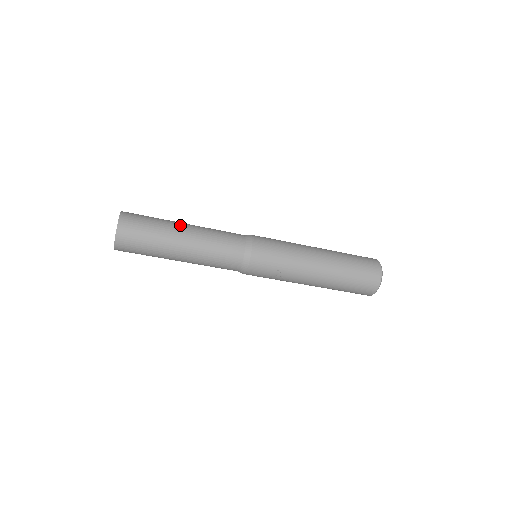
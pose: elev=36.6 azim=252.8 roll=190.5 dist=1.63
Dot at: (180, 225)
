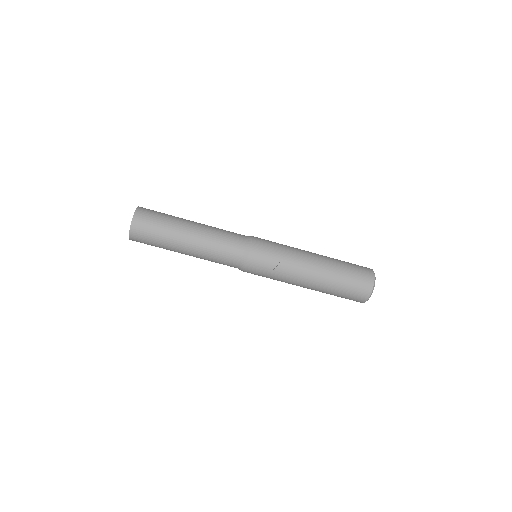
Dot at: (189, 220)
